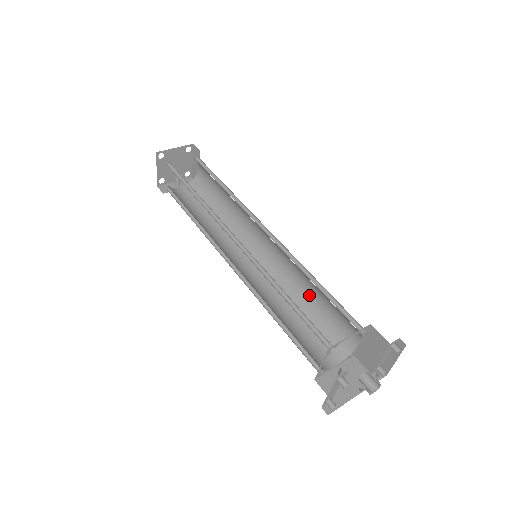
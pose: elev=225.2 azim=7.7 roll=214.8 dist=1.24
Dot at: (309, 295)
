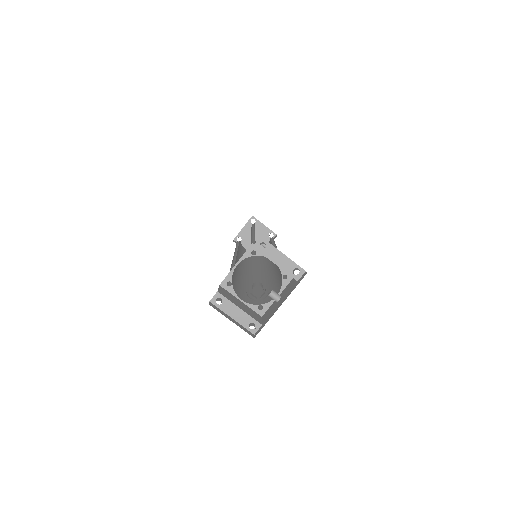
Dot at: occluded
